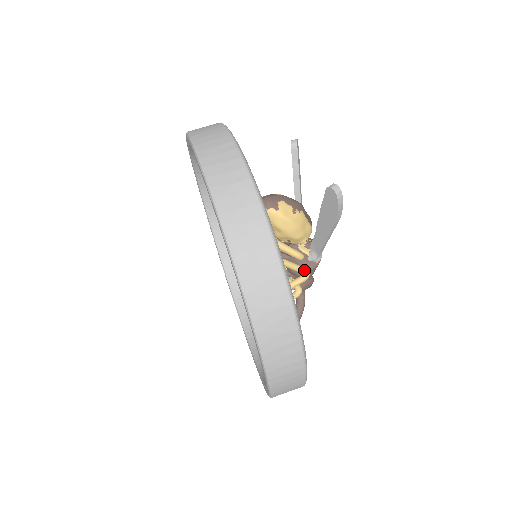
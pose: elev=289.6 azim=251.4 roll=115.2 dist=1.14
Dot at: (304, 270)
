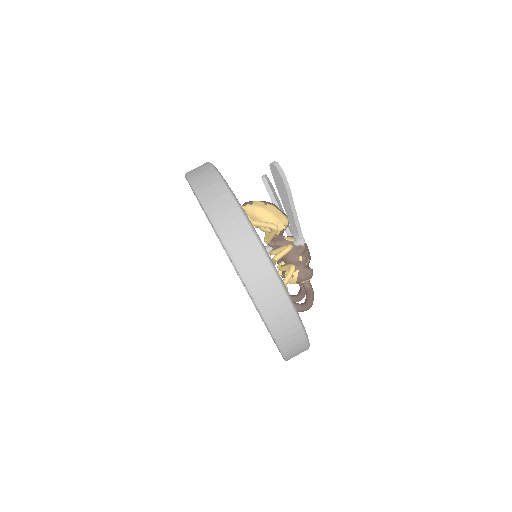
Dot at: (287, 245)
